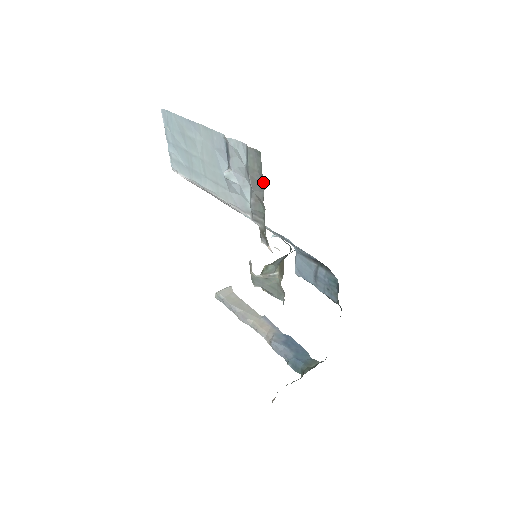
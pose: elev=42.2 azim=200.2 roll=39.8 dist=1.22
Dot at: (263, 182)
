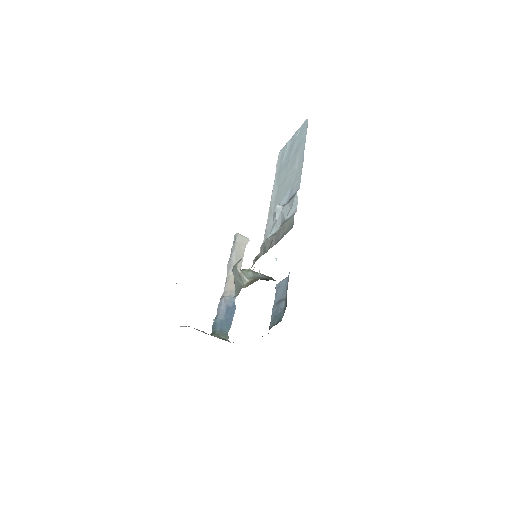
Dot at: (279, 240)
